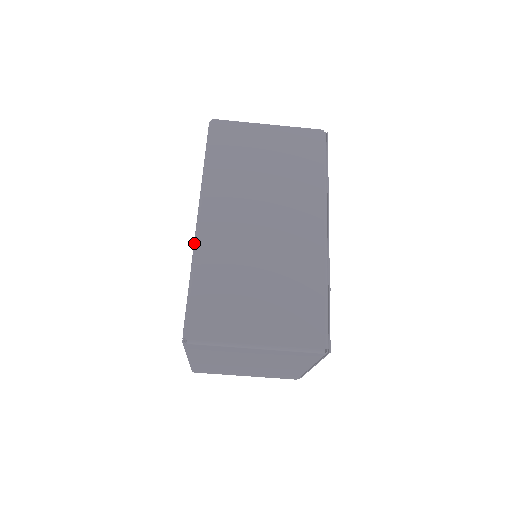
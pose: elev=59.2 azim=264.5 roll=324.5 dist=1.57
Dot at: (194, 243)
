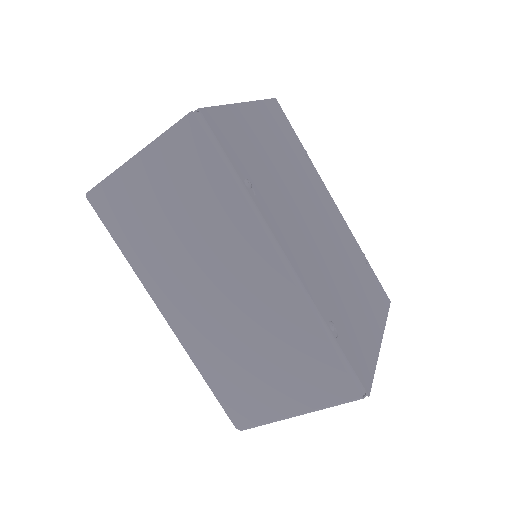
Dot at: occluded
